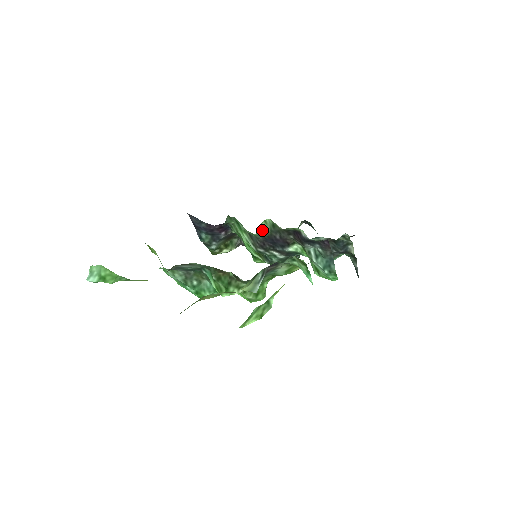
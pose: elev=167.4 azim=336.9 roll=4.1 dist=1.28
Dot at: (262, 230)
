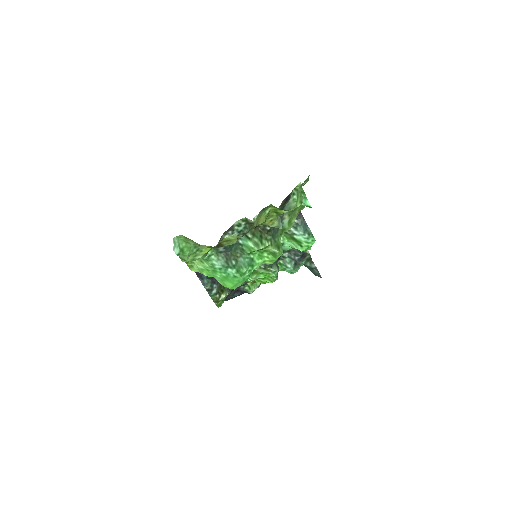
Dot at: occluded
